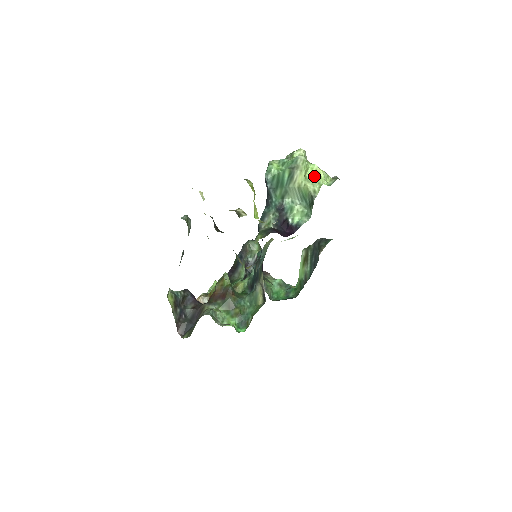
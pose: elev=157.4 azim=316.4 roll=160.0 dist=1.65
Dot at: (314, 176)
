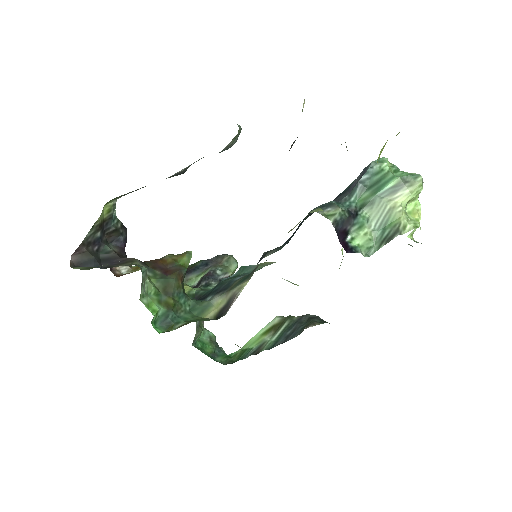
Dot at: (412, 214)
